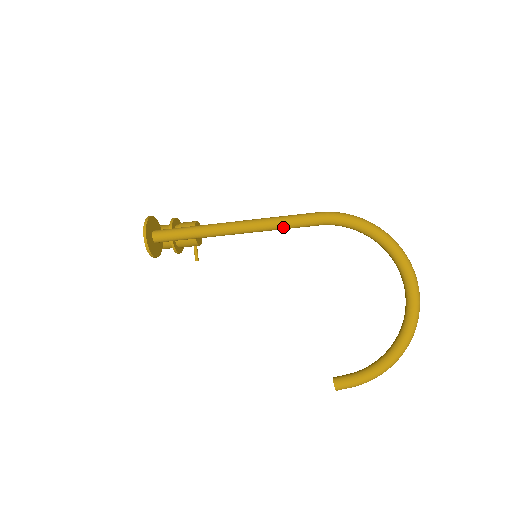
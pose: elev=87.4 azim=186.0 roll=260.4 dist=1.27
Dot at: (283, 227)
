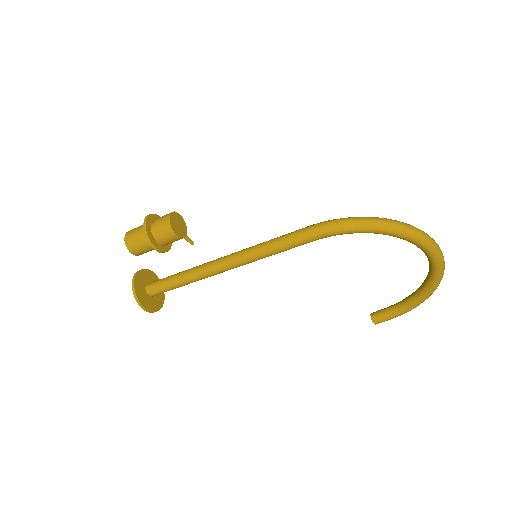
Dot at: occluded
